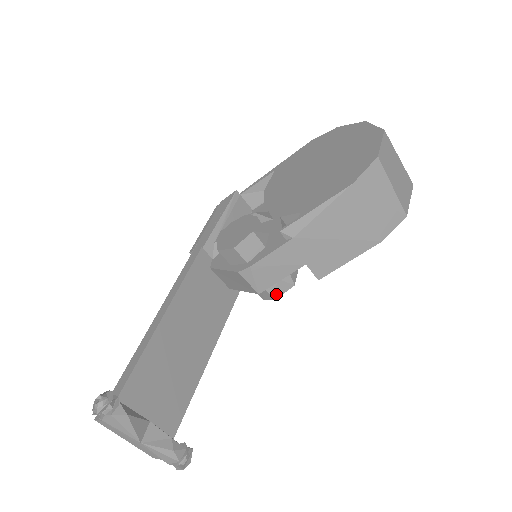
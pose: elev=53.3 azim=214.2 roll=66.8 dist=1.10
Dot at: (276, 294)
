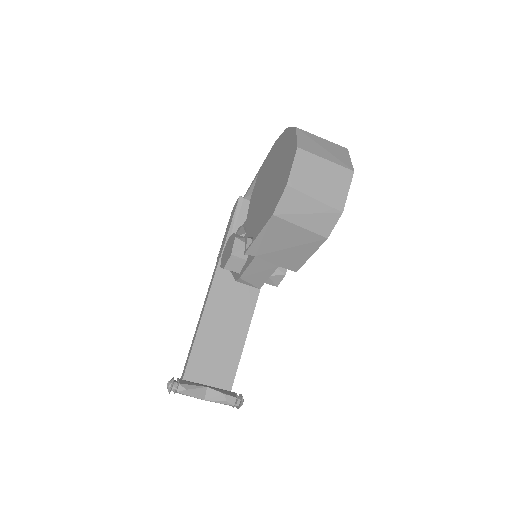
Dot at: (275, 284)
